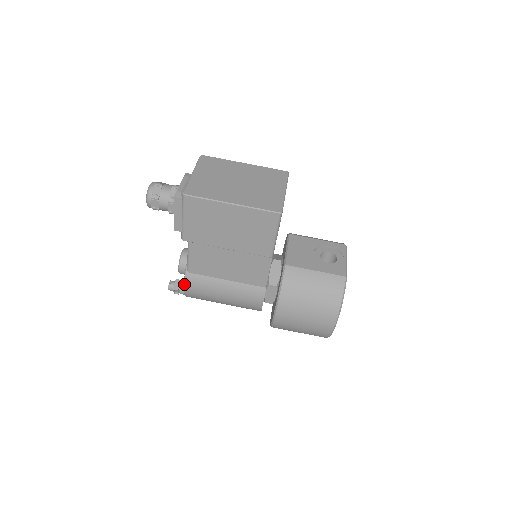
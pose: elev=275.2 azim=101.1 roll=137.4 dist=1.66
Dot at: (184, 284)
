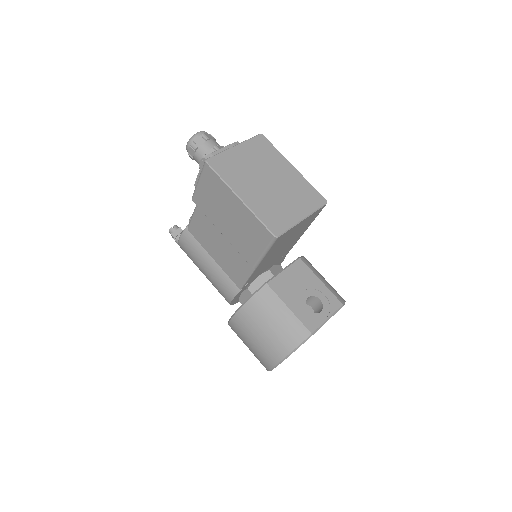
Dot at: (180, 236)
